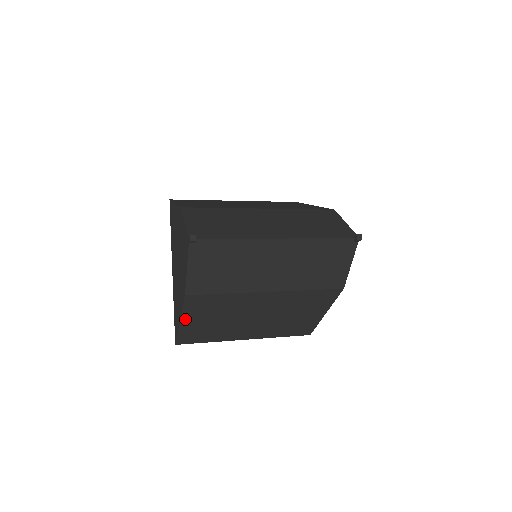
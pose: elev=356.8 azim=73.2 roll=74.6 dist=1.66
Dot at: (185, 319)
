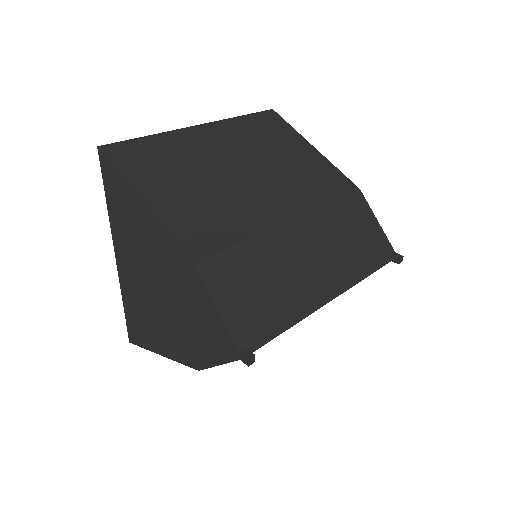
Dot at: occluded
